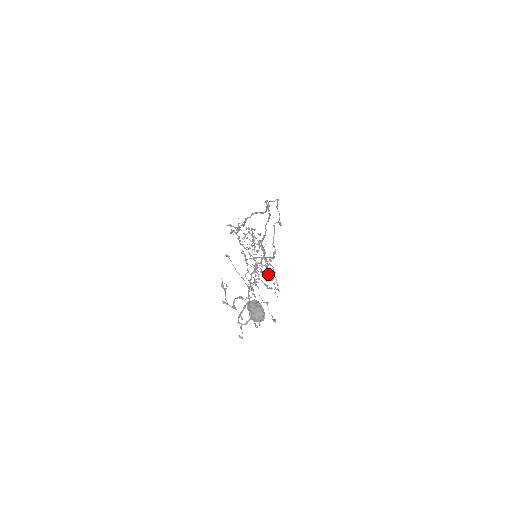
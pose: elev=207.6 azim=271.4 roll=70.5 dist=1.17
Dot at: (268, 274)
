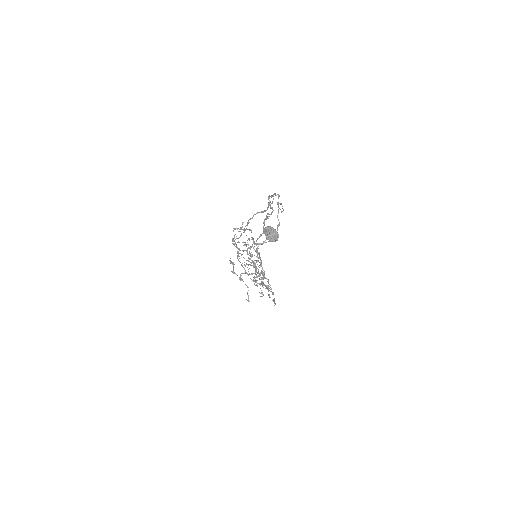
Dot at: occluded
